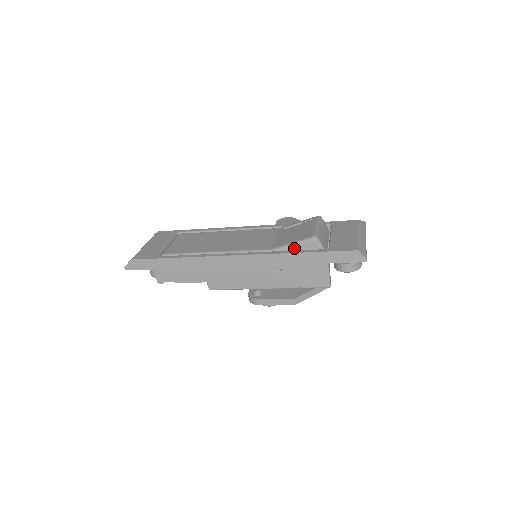
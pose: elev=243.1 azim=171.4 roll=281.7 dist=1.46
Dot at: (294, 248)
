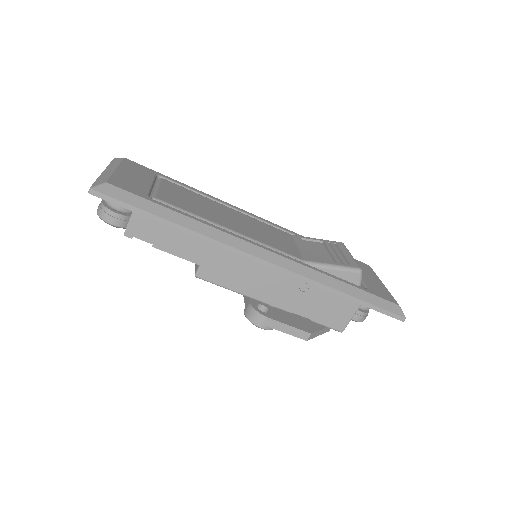
Dot at: (332, 272)
